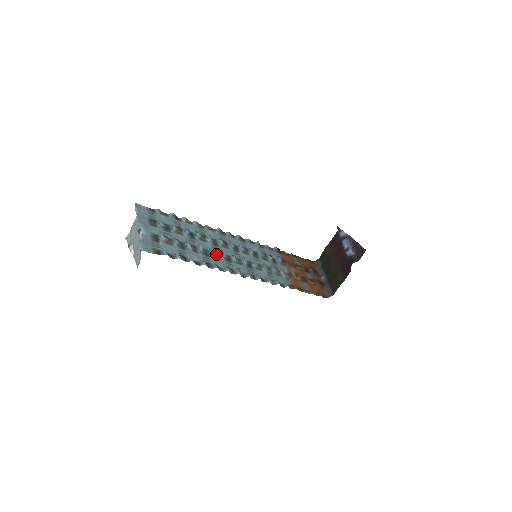
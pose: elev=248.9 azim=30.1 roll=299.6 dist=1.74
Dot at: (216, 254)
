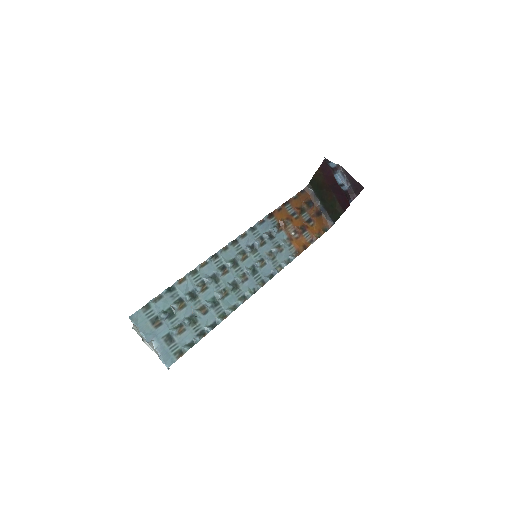
Dot at: (223, 293)
